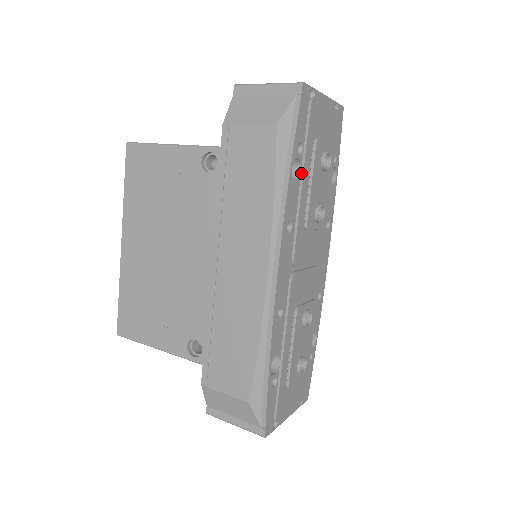
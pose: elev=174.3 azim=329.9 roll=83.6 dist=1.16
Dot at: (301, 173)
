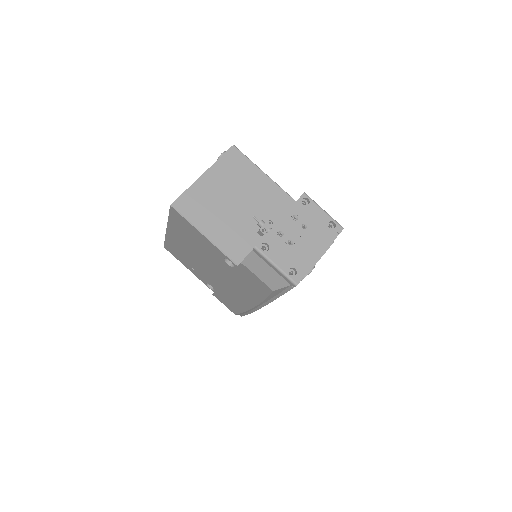
Dot at: occluded
